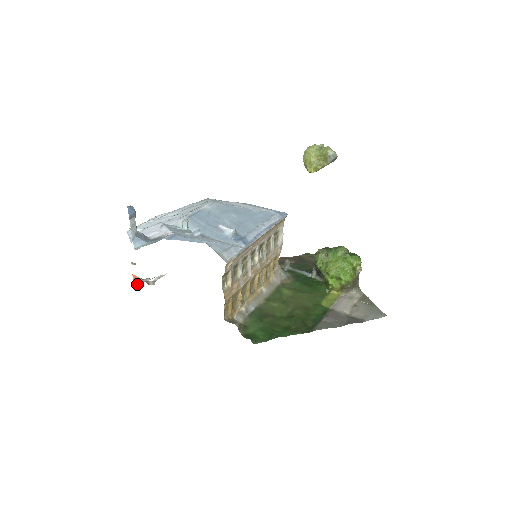
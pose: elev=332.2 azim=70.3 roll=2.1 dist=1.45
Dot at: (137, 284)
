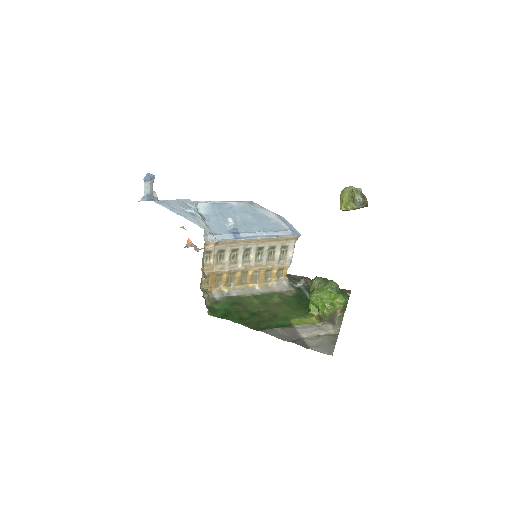
Dot at: occluded
